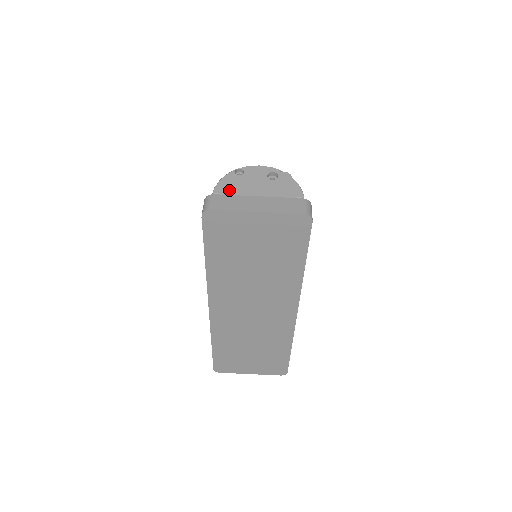
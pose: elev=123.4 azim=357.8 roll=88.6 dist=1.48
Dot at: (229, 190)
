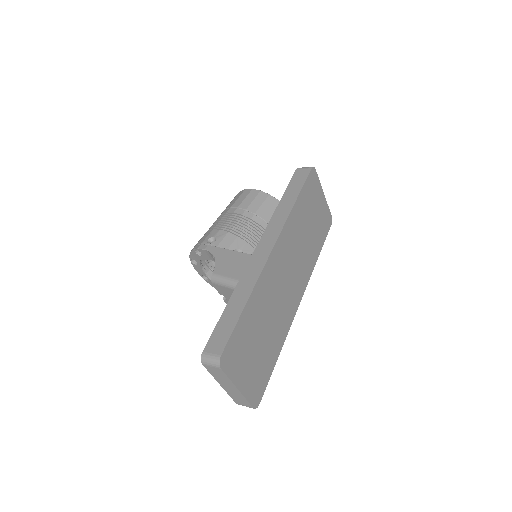
Dot at: occluded
